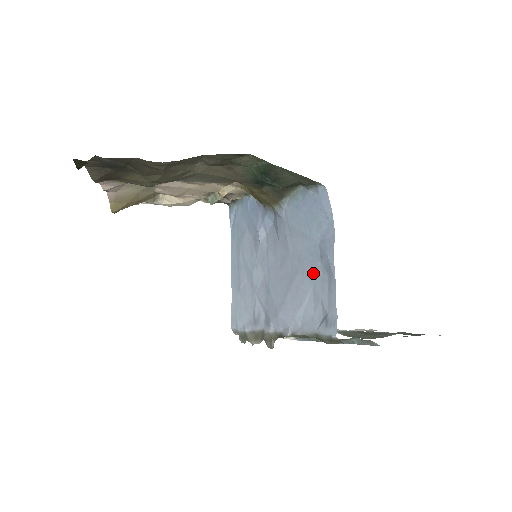
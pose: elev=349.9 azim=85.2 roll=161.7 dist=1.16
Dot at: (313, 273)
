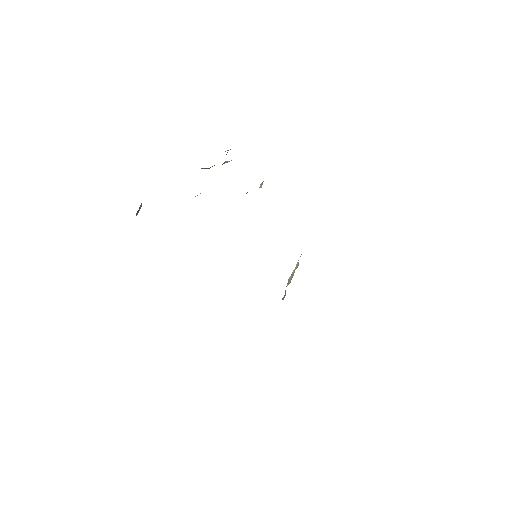
Dot at: occluded
